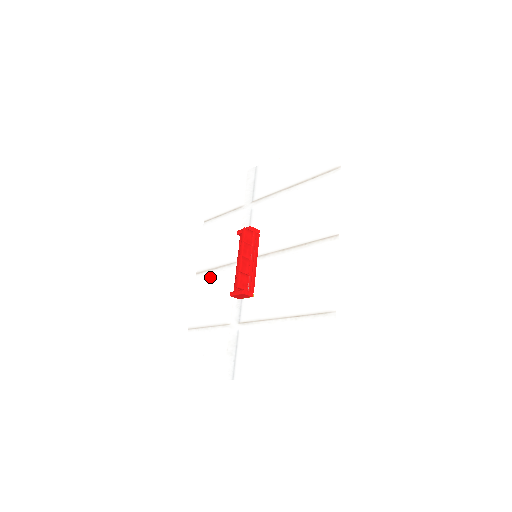
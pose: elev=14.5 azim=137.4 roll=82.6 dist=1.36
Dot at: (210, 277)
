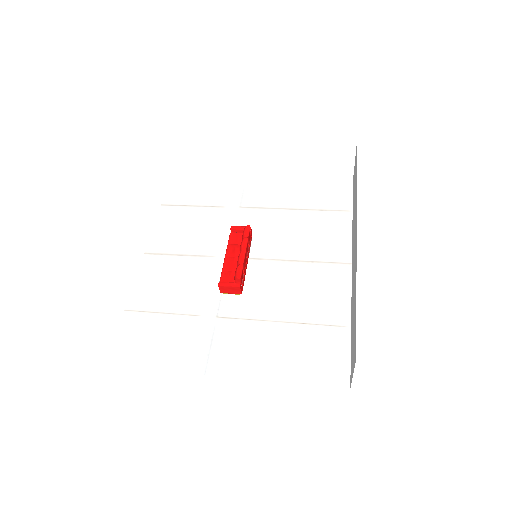
Dot at: (170, 262)
